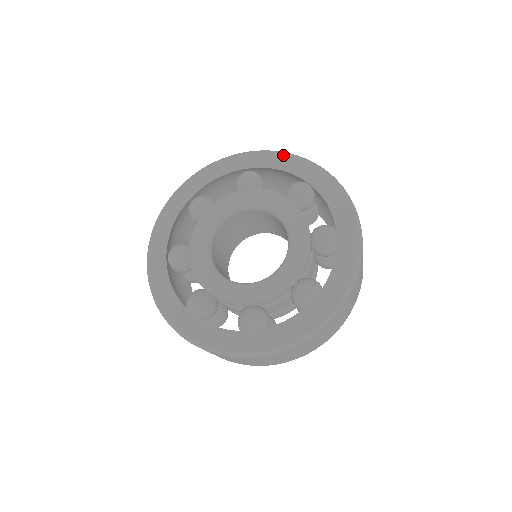
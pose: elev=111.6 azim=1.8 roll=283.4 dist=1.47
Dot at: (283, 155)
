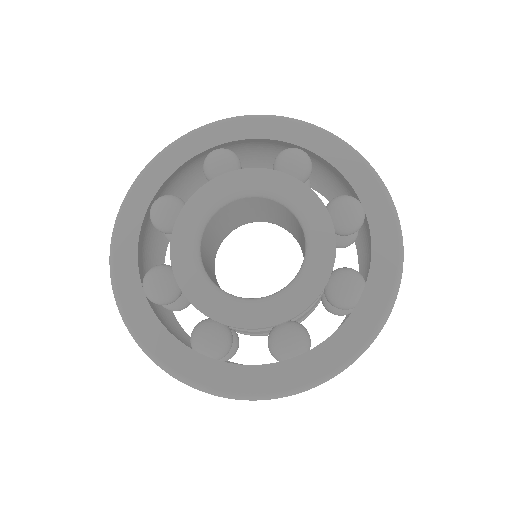
Dot at: (258, 119)
